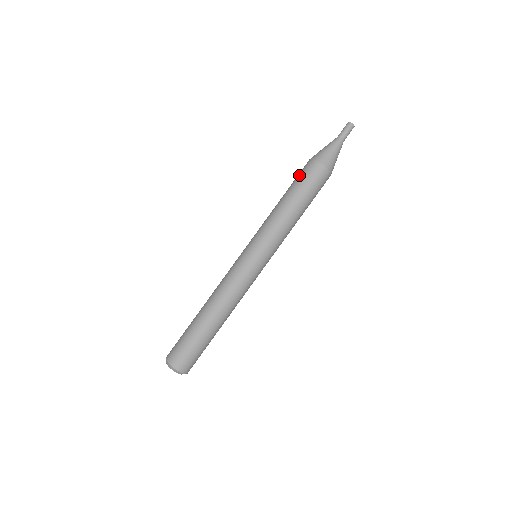
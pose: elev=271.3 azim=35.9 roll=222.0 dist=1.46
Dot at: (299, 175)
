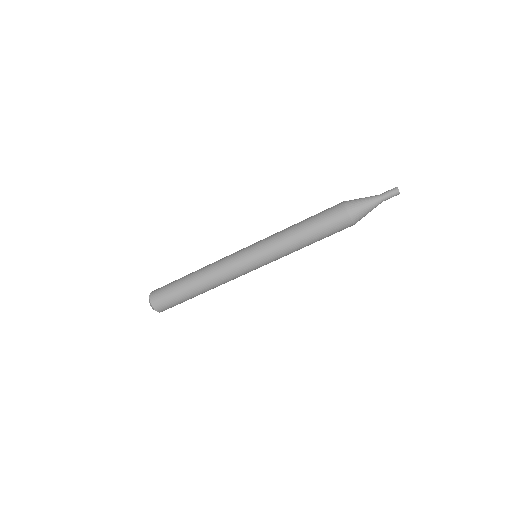
Dot at: (330, 223)
